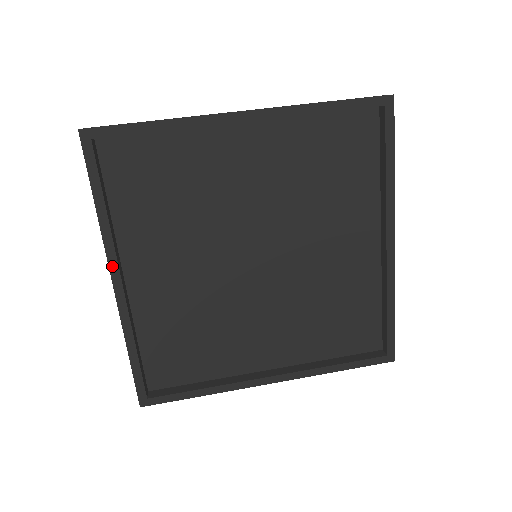
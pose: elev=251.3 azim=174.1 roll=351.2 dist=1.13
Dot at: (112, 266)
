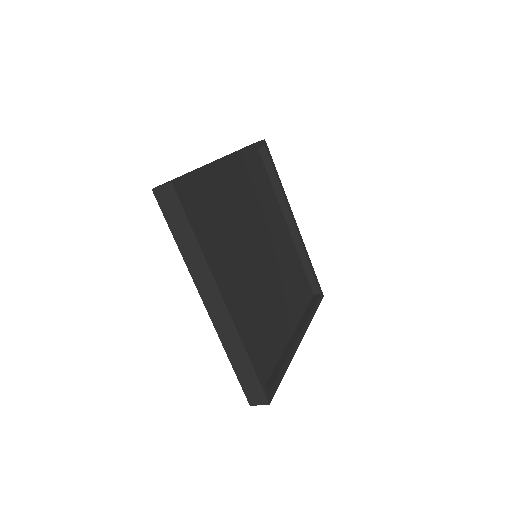
Dot at: (219, 286)
